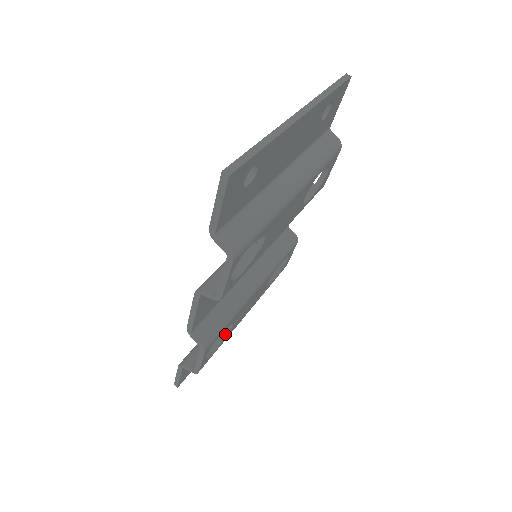
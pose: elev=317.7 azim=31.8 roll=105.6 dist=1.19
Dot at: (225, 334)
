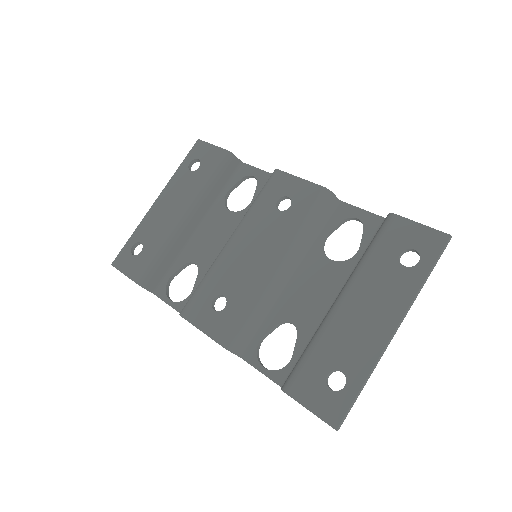
Dot at: (186, 266)
